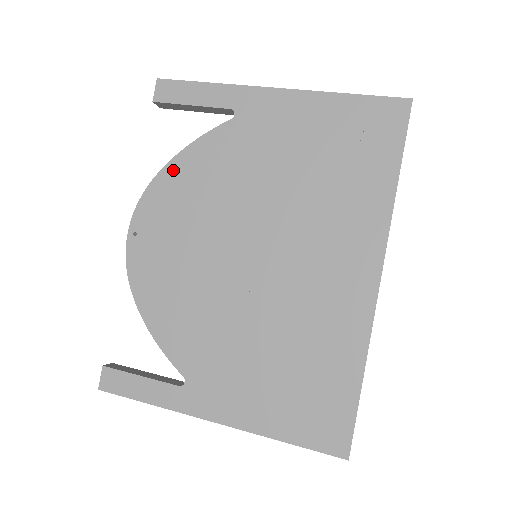
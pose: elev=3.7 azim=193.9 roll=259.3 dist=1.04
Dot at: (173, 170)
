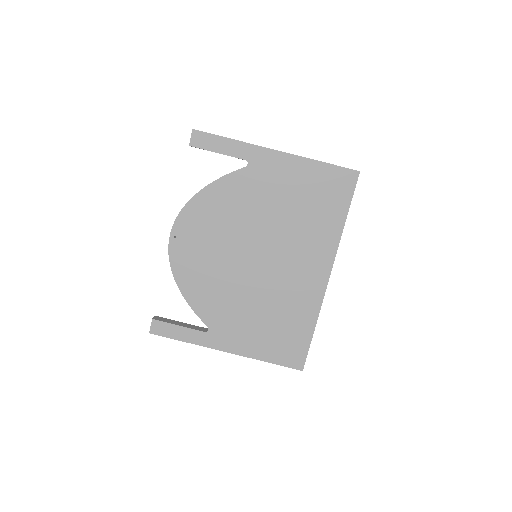
Dot at: (203, 196)
